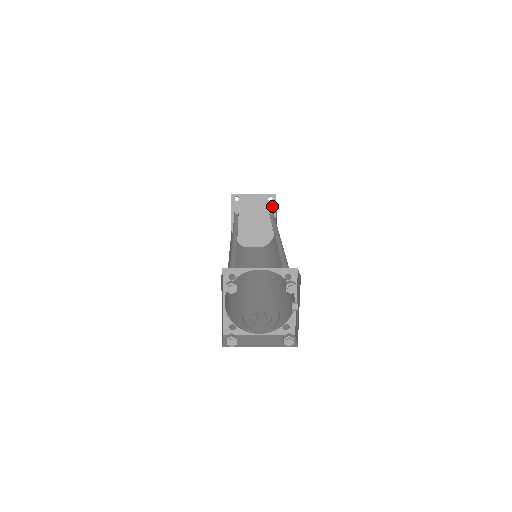
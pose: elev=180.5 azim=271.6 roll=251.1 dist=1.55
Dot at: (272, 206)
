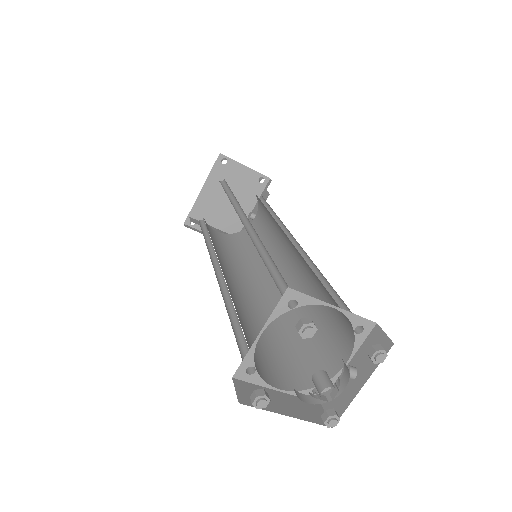
Dot at: (259, 189)
